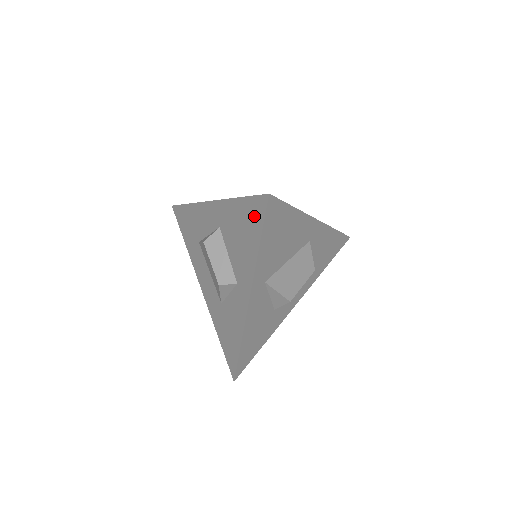
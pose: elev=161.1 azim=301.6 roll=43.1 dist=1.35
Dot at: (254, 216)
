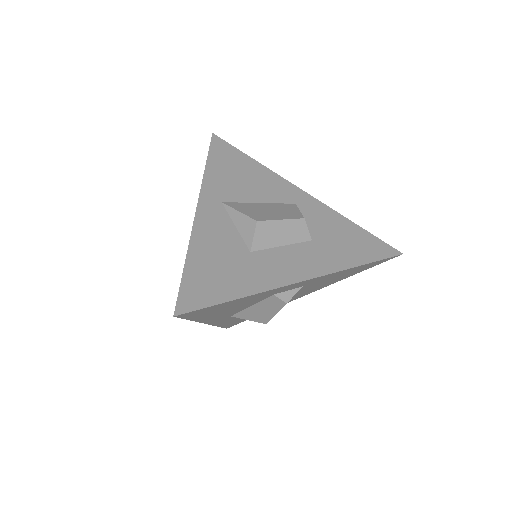
Dot at: occluded
